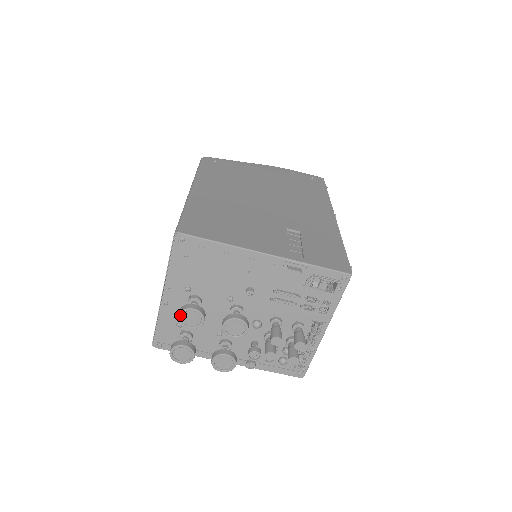
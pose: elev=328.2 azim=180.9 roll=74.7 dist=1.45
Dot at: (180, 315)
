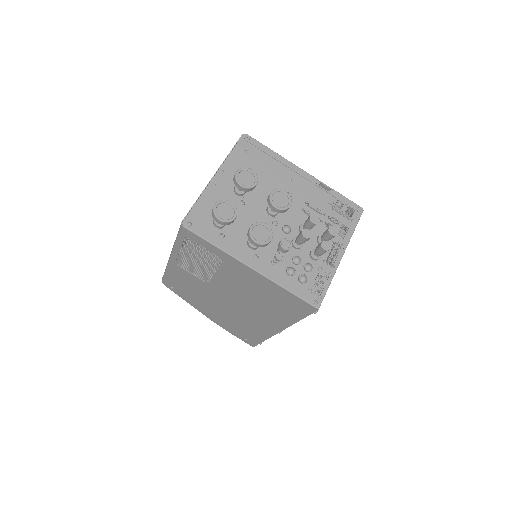
Dot at: (239, 171)
